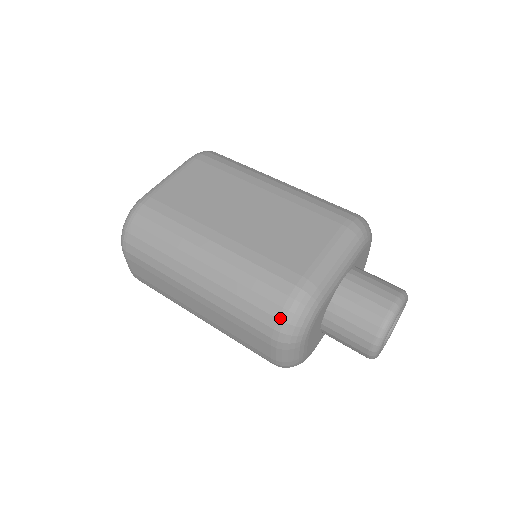
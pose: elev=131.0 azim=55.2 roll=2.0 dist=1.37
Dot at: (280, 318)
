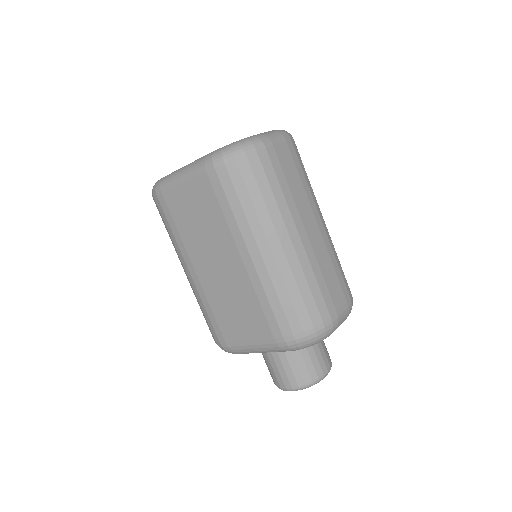
Dot at: occluded
